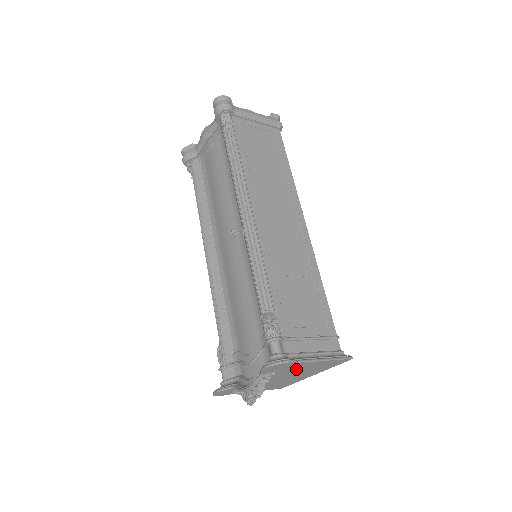
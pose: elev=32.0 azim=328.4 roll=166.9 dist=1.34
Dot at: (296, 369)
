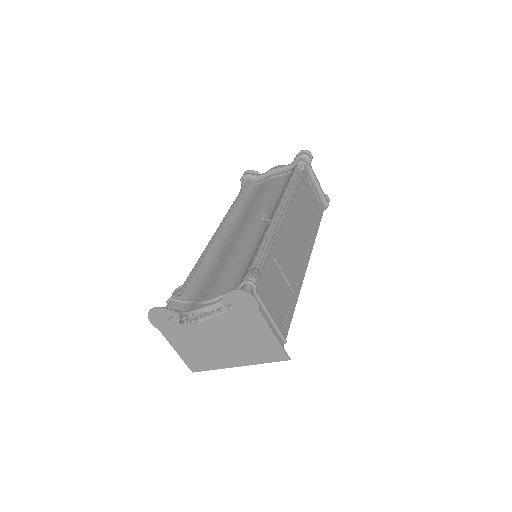
Dot at: (244, 328)
